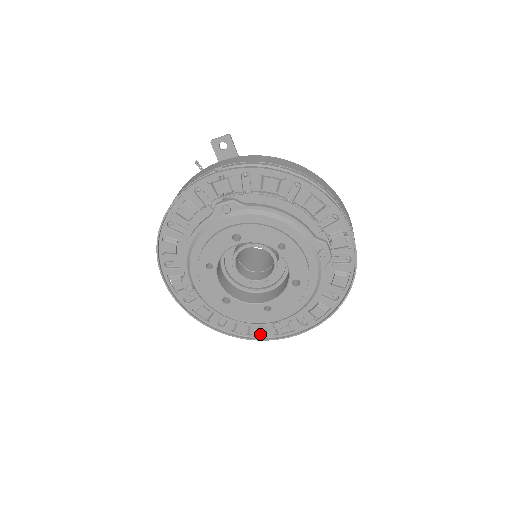
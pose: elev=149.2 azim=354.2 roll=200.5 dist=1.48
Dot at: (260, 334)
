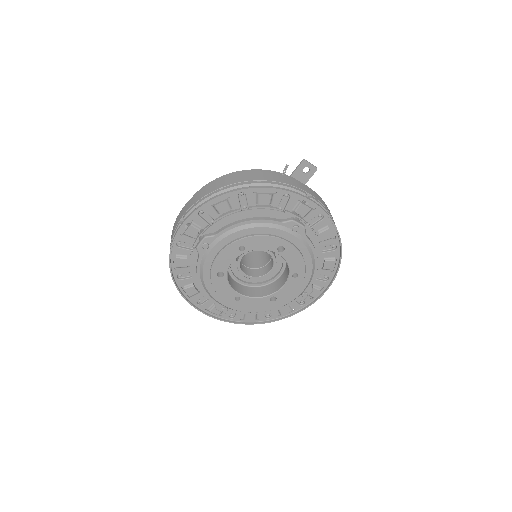
Dot at: (197, 302)
